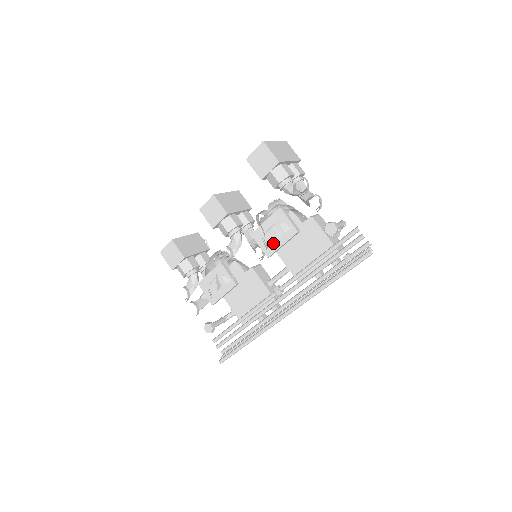
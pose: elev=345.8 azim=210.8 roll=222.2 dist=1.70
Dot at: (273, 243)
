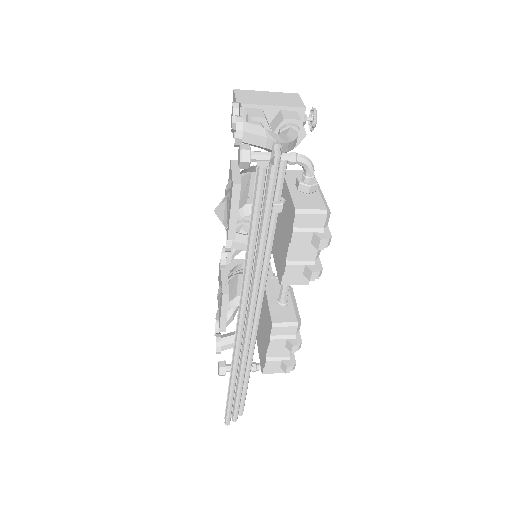
Dot at: (228, 215)
